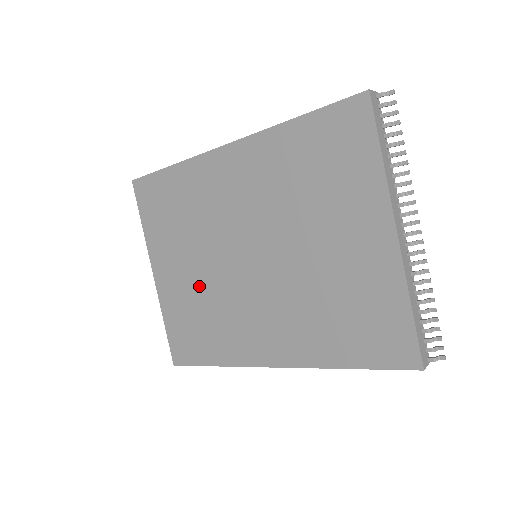
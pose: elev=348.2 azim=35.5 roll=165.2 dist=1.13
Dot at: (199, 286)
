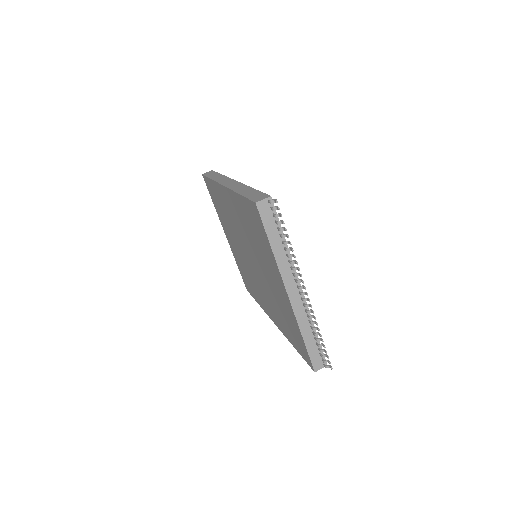
Dot at: (240, 257)
